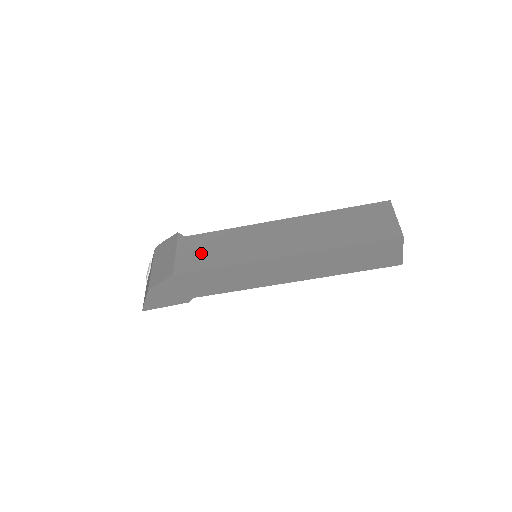
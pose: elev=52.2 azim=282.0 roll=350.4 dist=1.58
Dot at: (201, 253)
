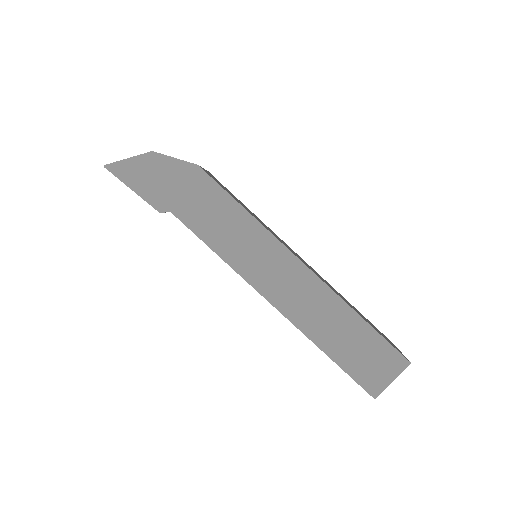
Dot at: (228, 191)
